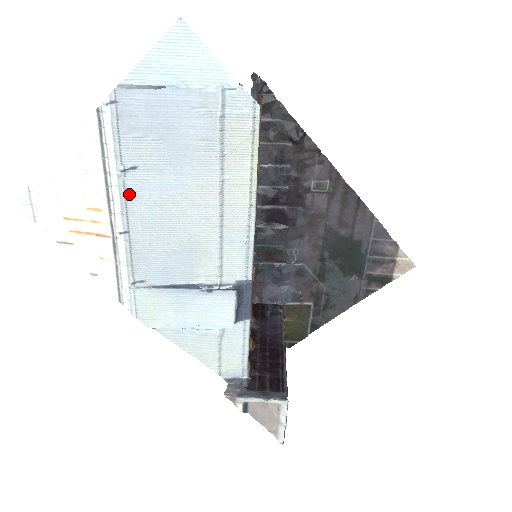
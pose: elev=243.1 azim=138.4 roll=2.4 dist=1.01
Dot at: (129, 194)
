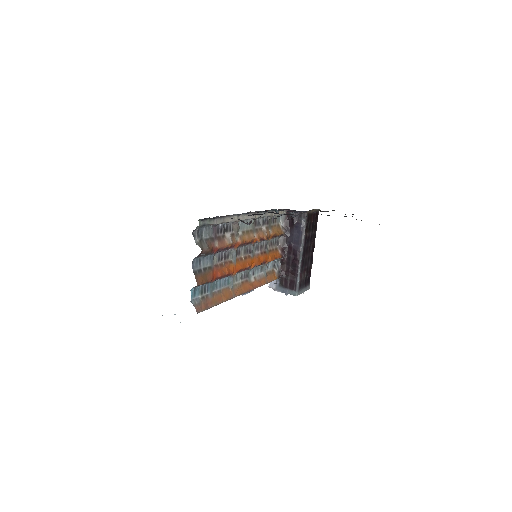
Dot at: occluded
